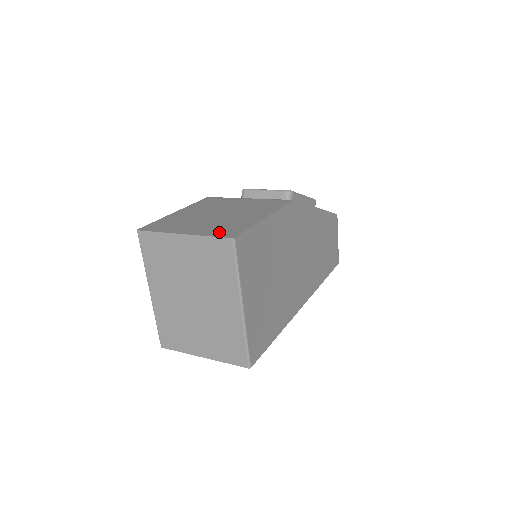
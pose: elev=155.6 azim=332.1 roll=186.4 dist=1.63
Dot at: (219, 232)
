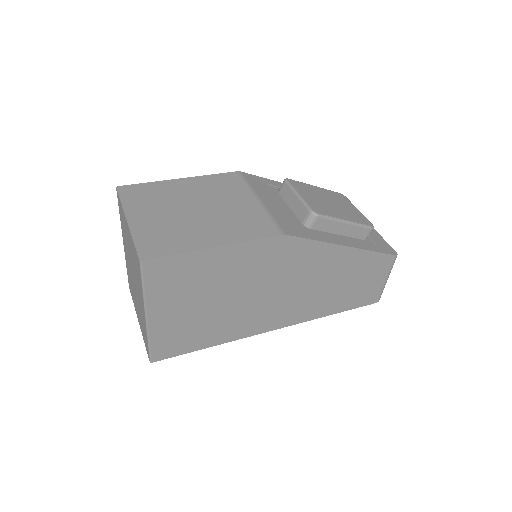
Dot at: (148, 241)
